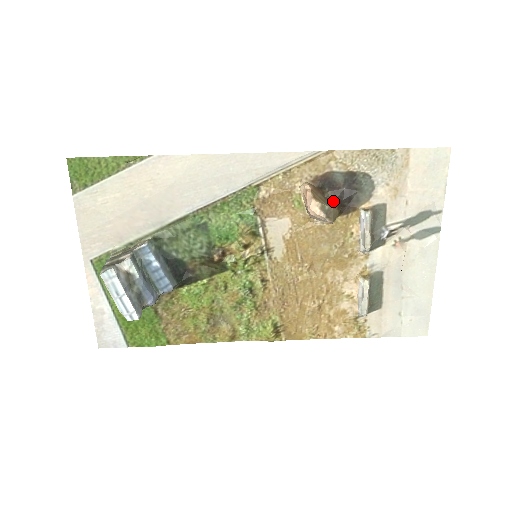
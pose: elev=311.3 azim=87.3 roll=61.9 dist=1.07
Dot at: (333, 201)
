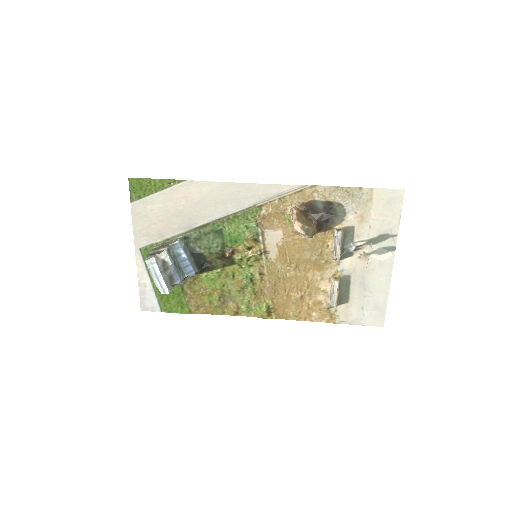
Dot at: (314, 222)
